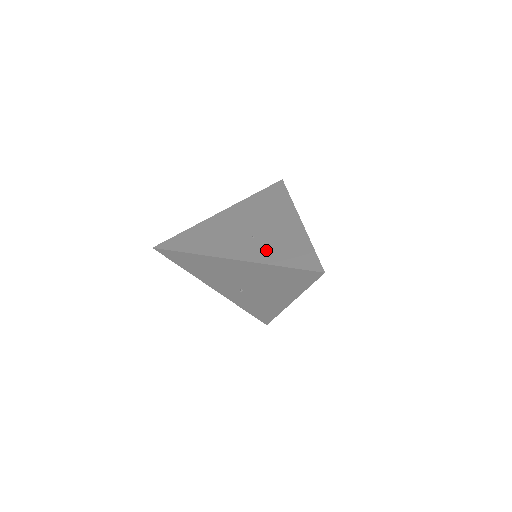
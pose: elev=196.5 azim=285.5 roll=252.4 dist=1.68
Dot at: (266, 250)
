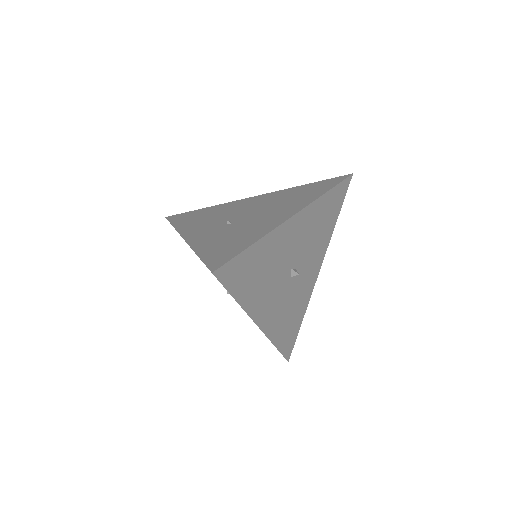
Dot at: (215, 237)
